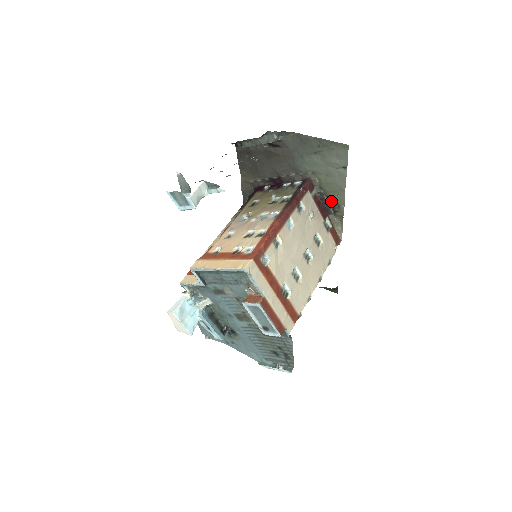
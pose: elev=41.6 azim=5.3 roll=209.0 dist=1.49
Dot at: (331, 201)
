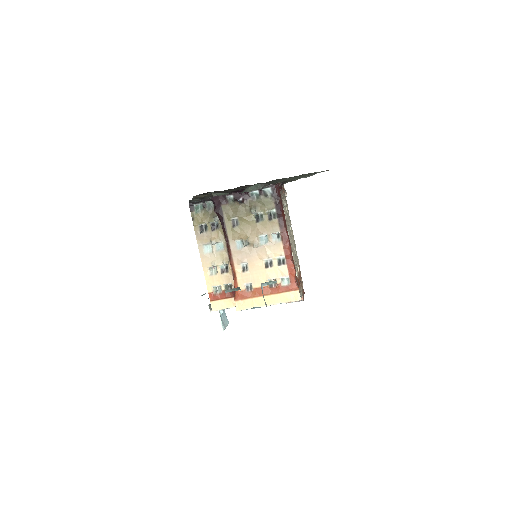
Dot at: (289, 180)
